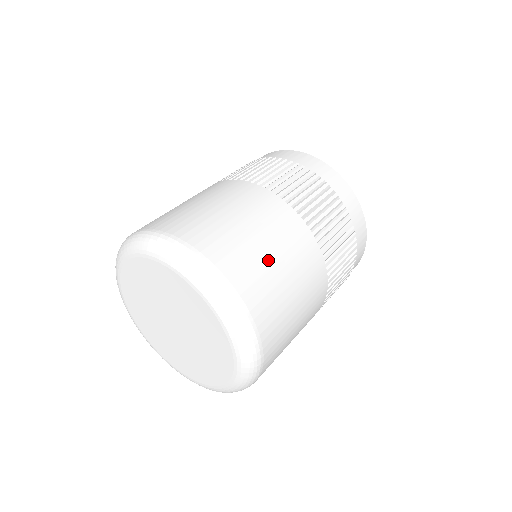
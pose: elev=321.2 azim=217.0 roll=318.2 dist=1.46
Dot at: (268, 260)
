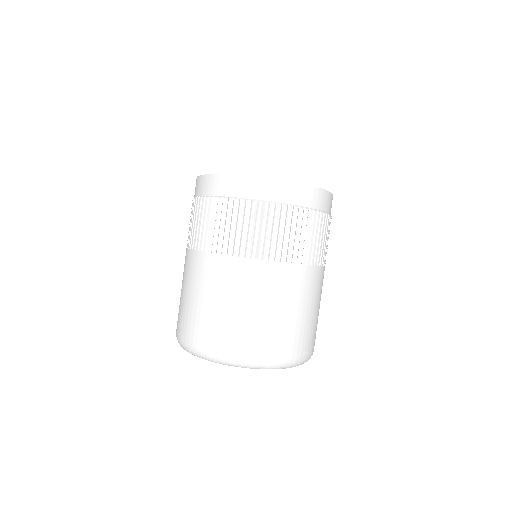
Dot at: (317, 317)
